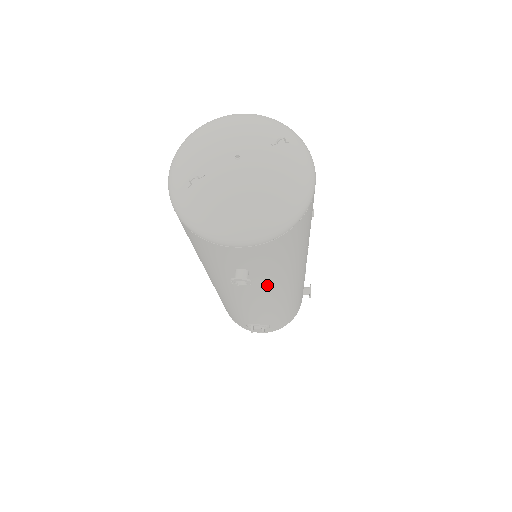
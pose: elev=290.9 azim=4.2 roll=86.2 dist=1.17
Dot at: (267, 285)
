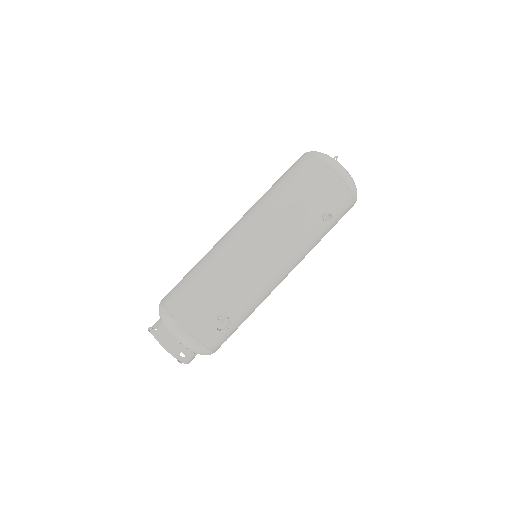
Dot at: (308, 246)
